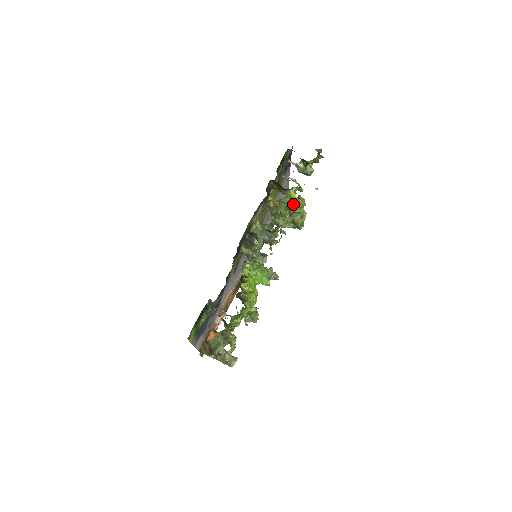
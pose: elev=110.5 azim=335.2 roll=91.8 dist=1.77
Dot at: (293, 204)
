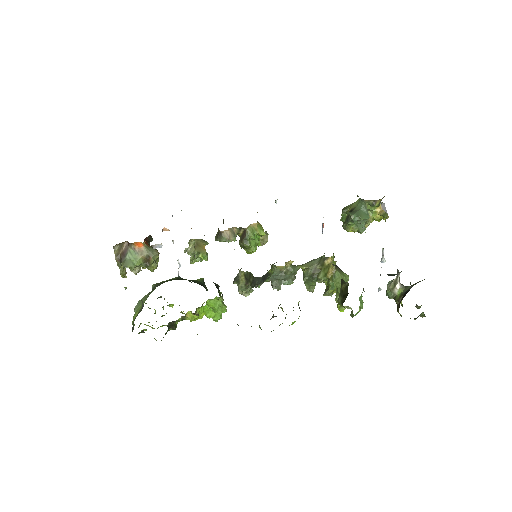
Dot at: (338, 291)
